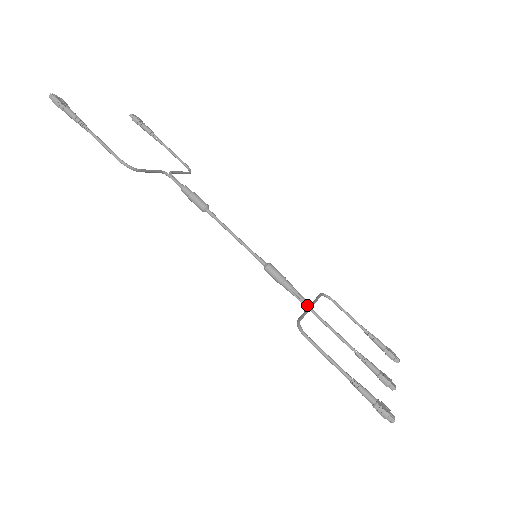
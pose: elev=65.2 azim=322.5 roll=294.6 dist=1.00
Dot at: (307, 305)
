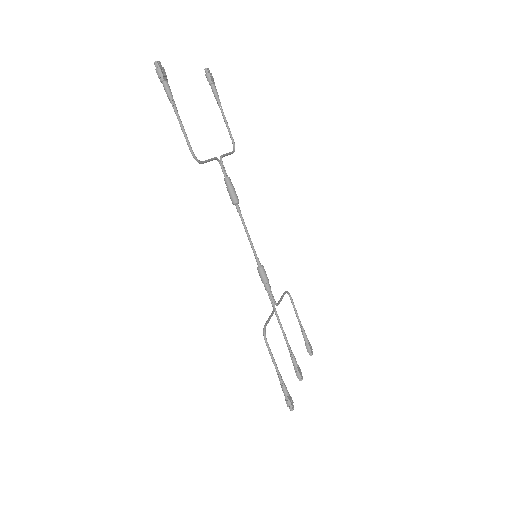
Dot at: (274, 307)
